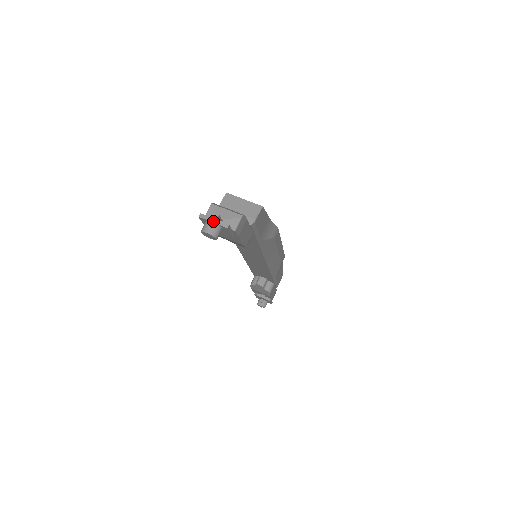
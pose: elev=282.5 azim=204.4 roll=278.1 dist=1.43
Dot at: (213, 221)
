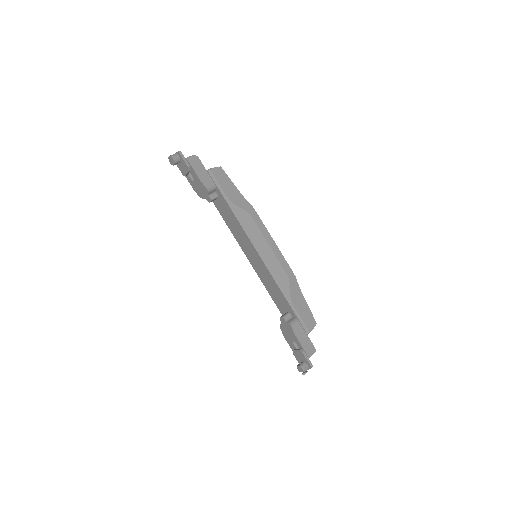
Dot at: (175, 153)
